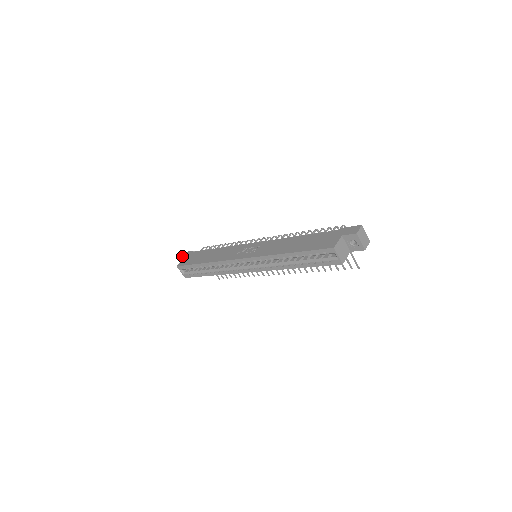
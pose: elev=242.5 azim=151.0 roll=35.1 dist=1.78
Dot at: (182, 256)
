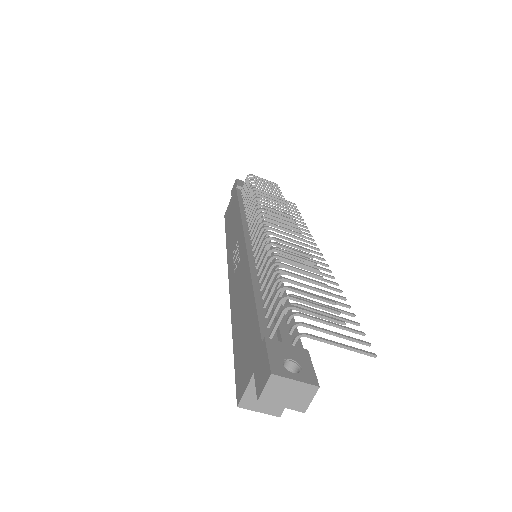
Dot at: (231, 191)
